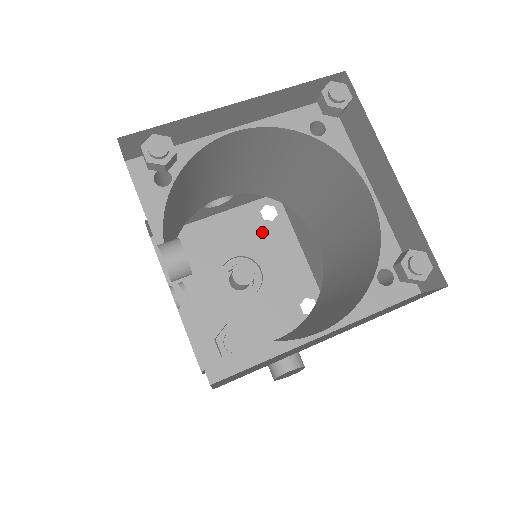
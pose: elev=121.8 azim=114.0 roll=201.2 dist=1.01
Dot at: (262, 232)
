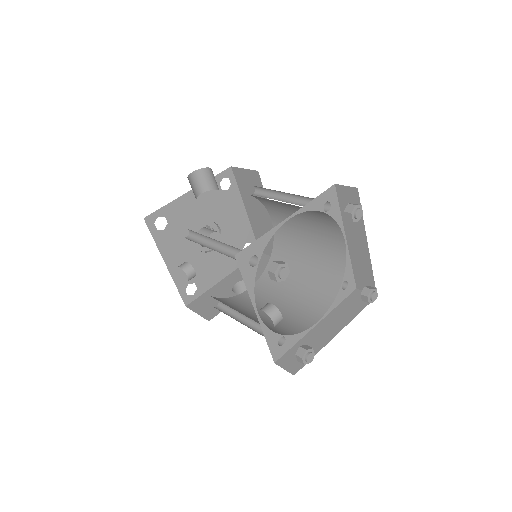
Dot at: (221, 200)
